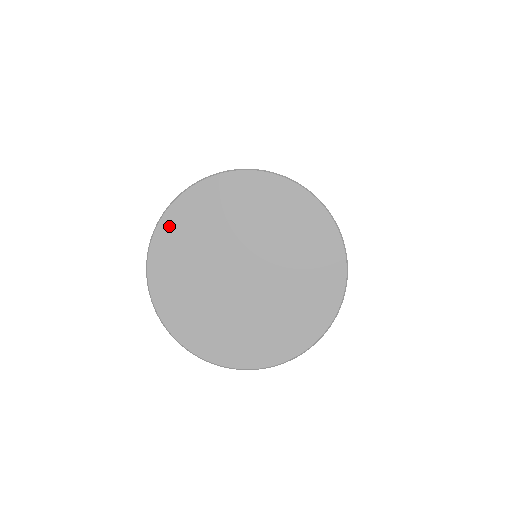
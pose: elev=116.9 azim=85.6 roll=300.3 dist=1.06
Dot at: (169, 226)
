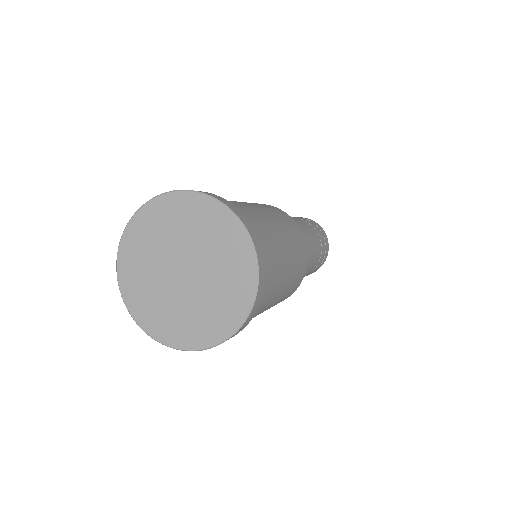
Dot at: (147, 212)
